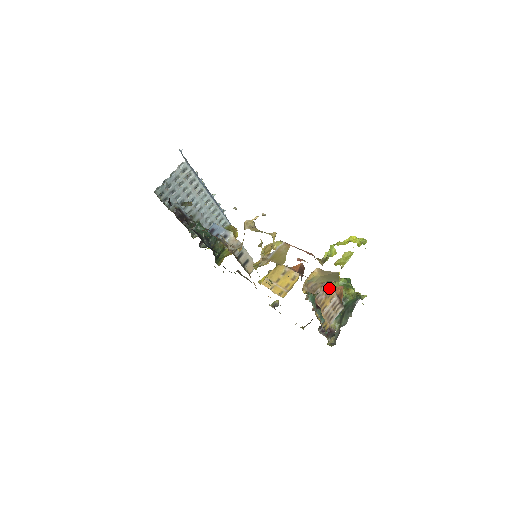
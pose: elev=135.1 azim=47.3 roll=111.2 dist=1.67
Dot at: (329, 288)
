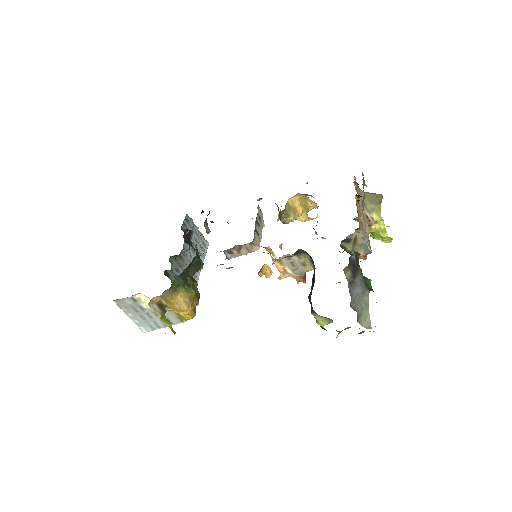
Dot at: (365, 218)
